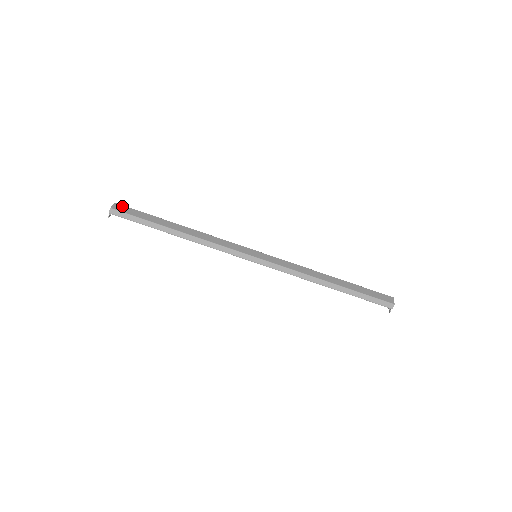
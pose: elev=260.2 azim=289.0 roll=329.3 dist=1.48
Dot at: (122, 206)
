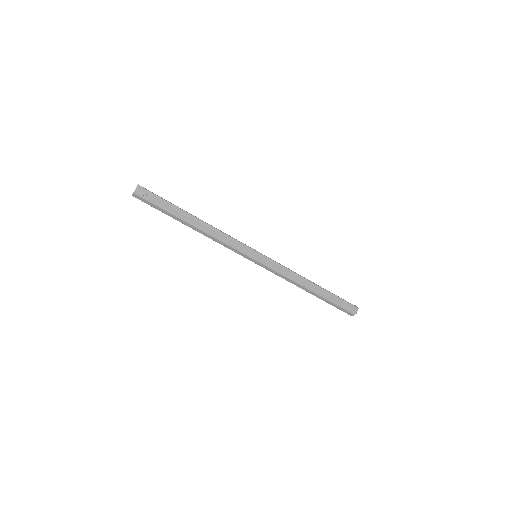
Dot at: (145, 190)
